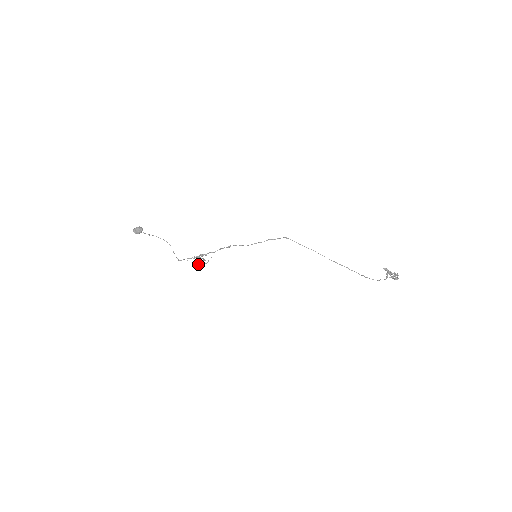
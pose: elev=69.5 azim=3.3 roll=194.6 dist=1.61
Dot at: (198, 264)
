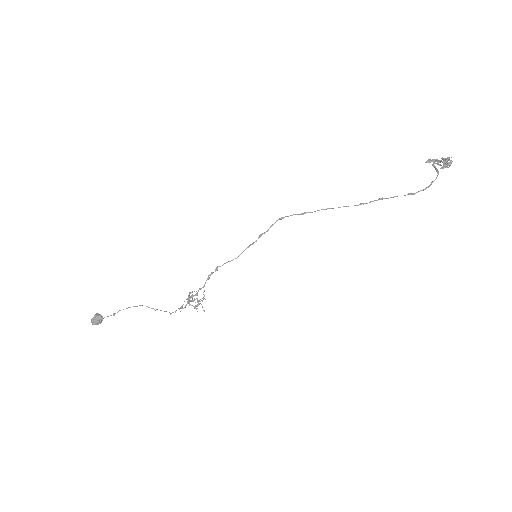
Dot at: occluded
